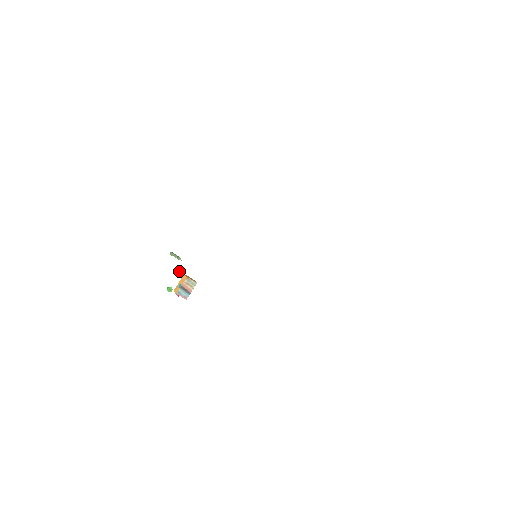
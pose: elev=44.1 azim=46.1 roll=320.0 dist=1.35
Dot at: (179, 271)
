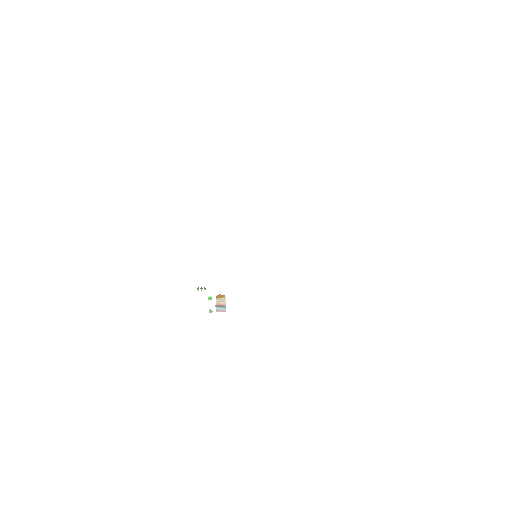
Dot at: (208, 297)
